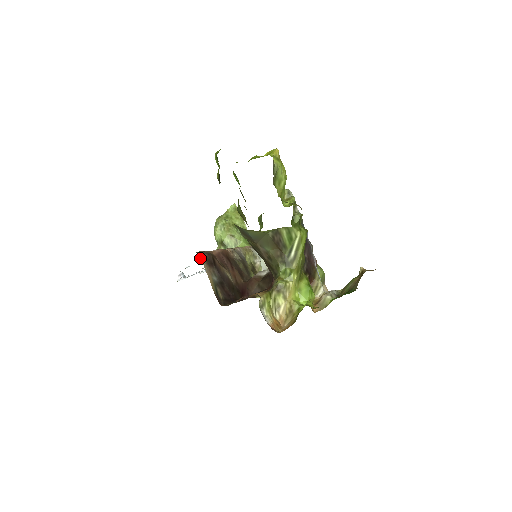
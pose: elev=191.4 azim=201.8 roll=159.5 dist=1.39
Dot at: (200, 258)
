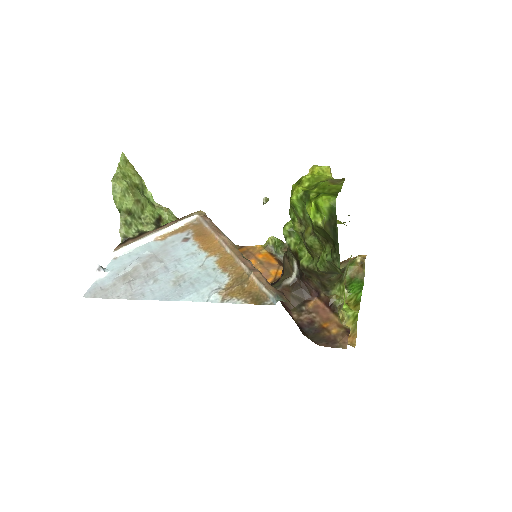
Dot at: (294, 307)
